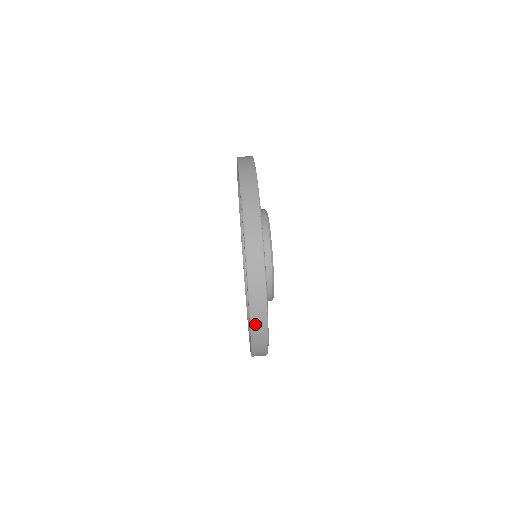
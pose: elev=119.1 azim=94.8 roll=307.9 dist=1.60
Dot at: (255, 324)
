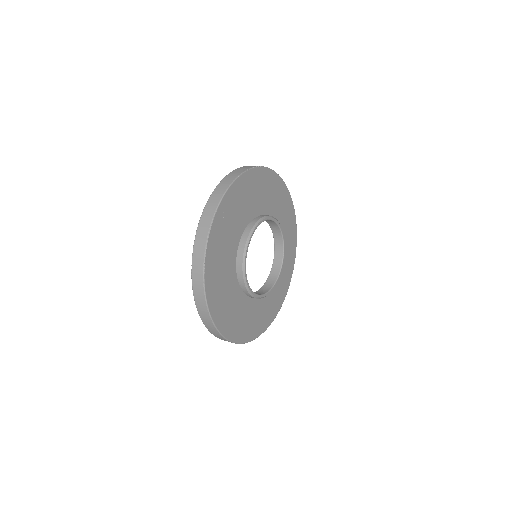
Dot at: (199, 235)
